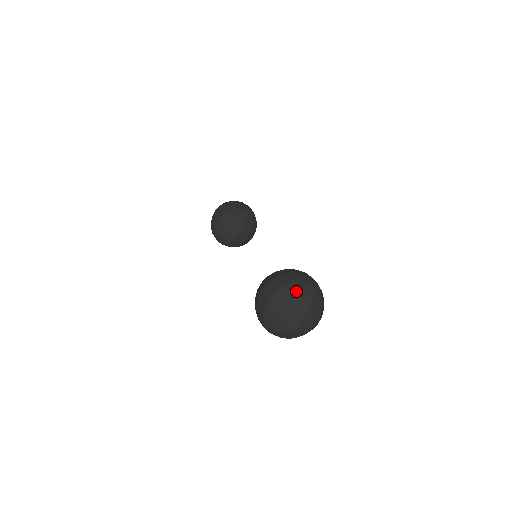
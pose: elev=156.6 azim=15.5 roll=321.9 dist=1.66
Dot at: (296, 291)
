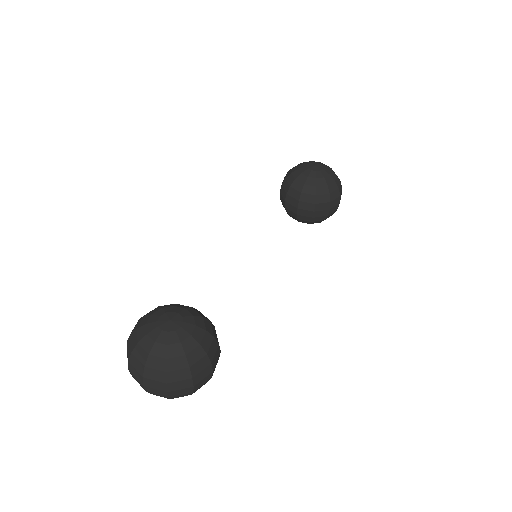
Dot at: (132, 346)
